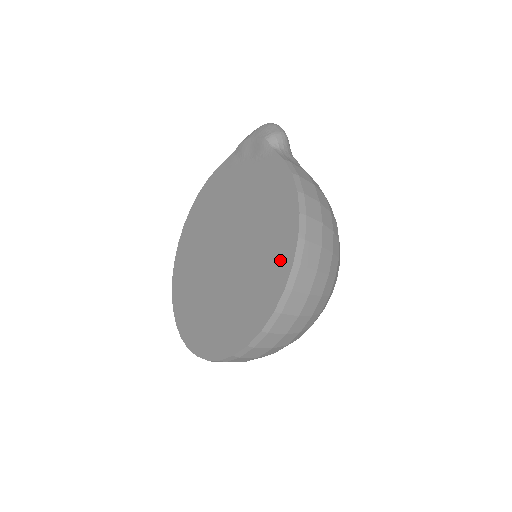
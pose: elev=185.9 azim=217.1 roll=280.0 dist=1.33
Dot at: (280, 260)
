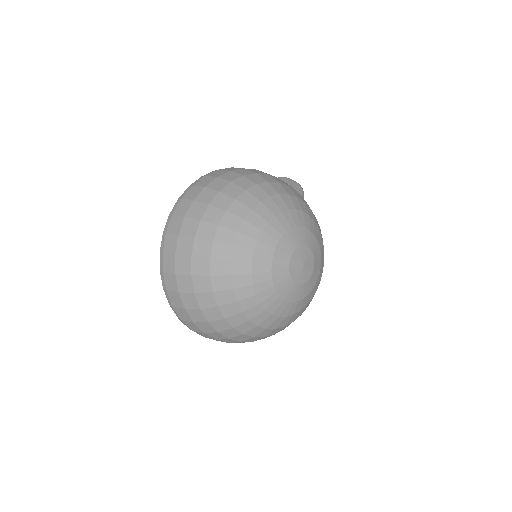
Dot at: occluded
